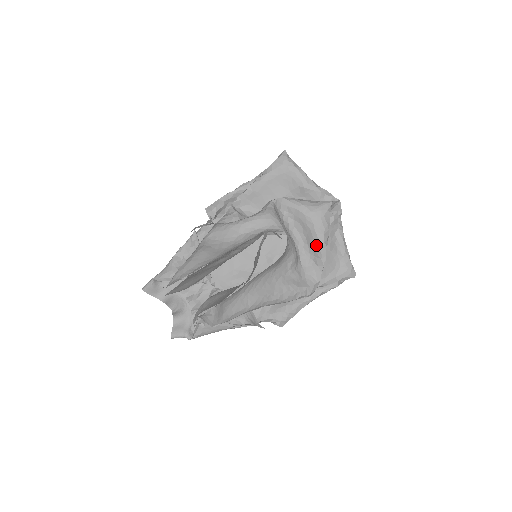
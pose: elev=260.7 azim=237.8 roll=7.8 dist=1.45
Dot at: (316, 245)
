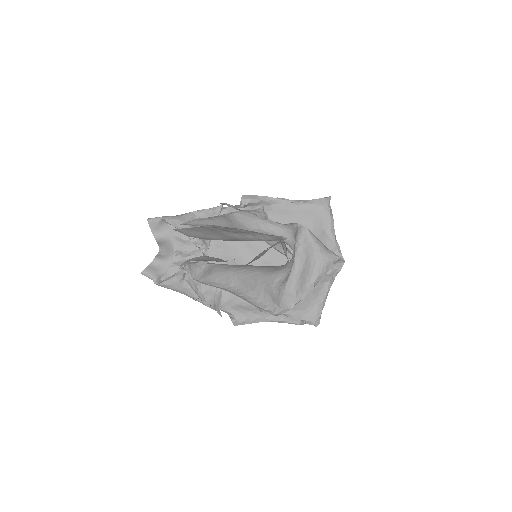
Dot at: (307, 280)
